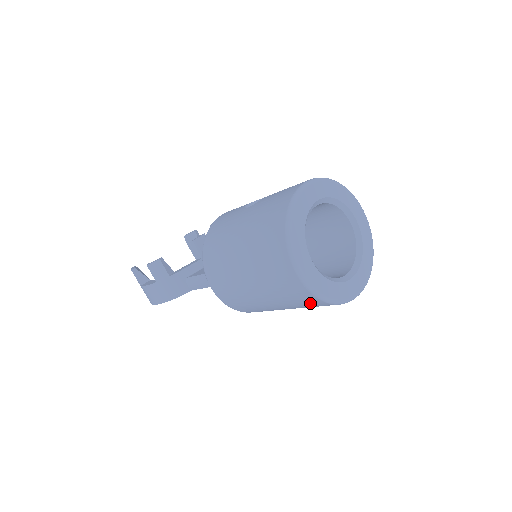
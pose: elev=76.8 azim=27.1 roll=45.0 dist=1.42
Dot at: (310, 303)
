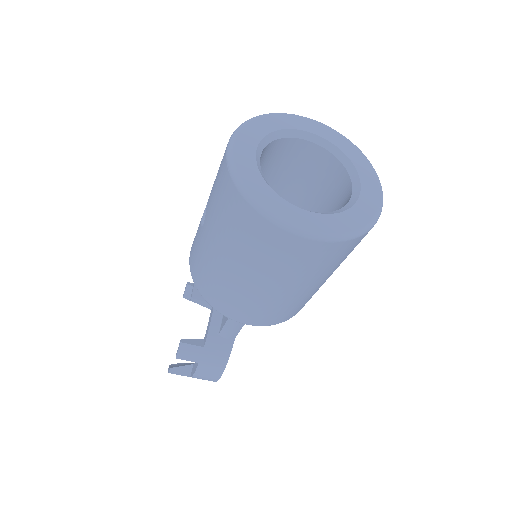
Dot at: (348, 250)
